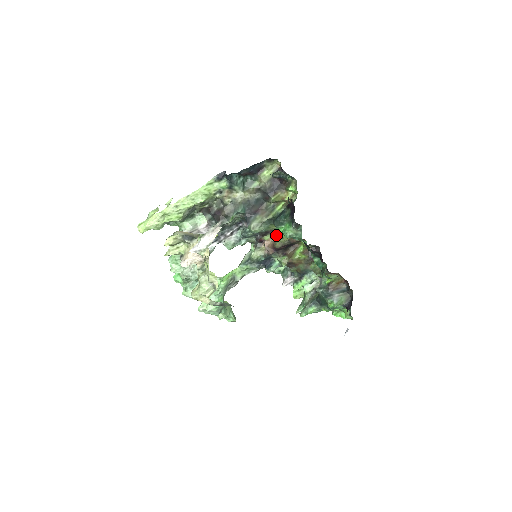
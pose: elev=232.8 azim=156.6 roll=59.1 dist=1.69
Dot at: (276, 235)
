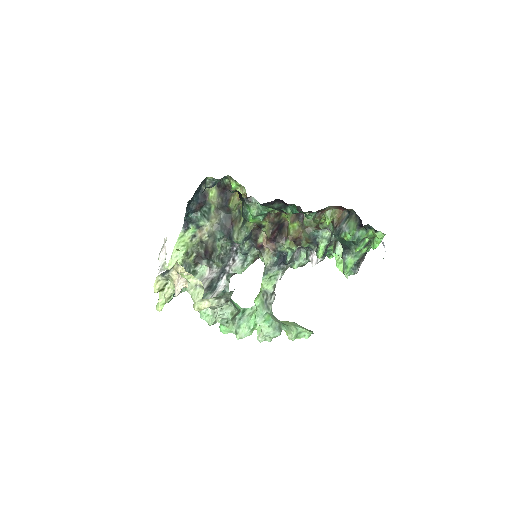
Dot at: occluded
